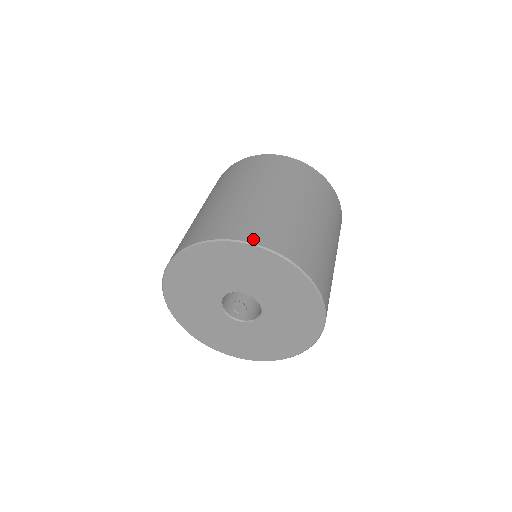
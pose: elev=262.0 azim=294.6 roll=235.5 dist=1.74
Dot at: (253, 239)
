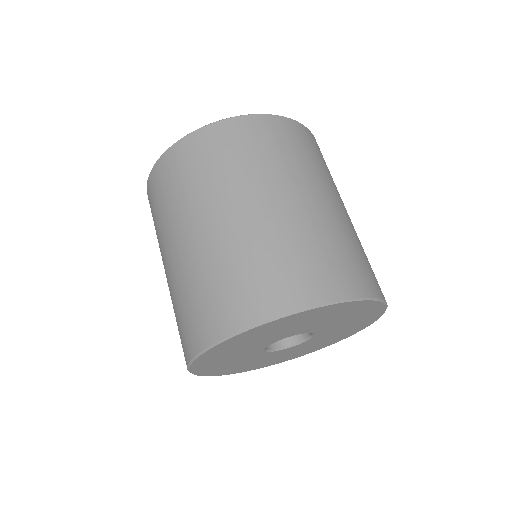
Dot at: (247, 320)
